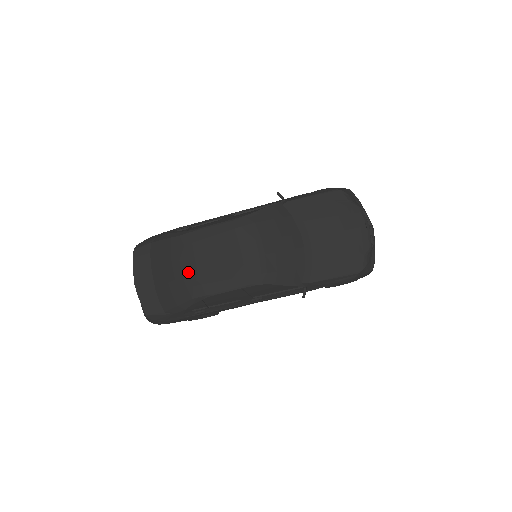
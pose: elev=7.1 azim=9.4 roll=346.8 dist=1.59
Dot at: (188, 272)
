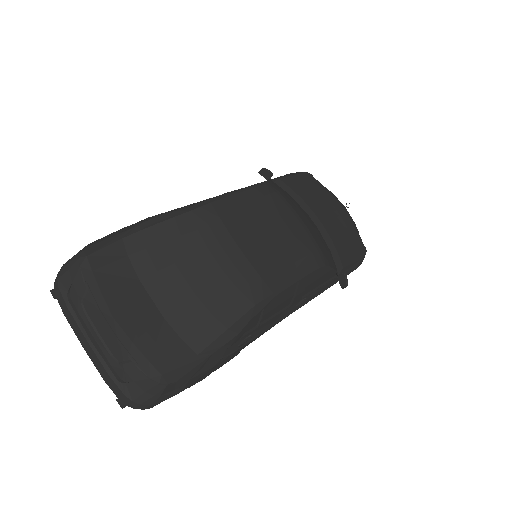
Dot at: (232, 263)
